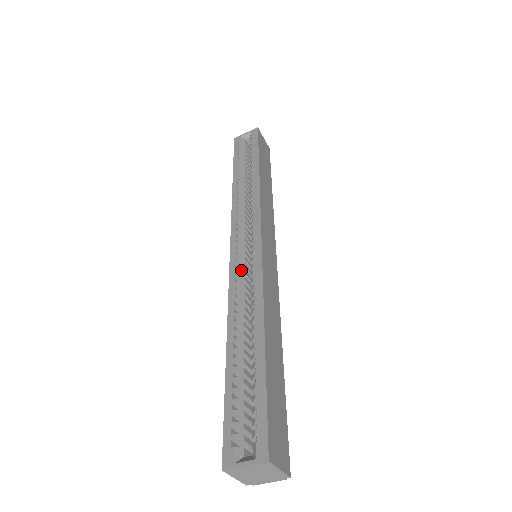
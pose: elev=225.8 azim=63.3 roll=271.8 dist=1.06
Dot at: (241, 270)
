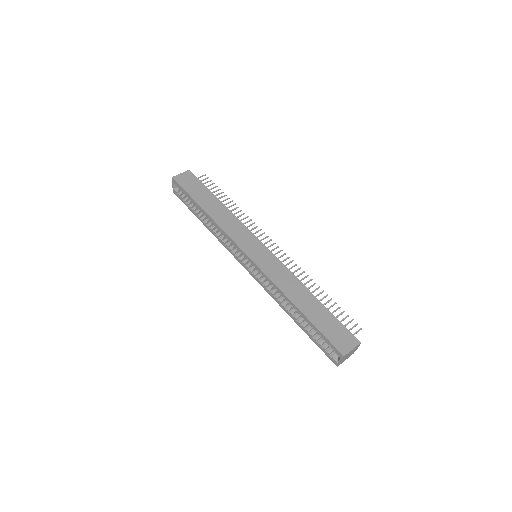
Dot at: (259, 277)
